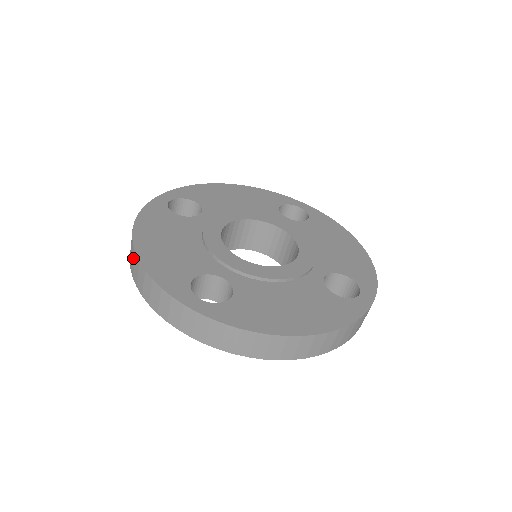
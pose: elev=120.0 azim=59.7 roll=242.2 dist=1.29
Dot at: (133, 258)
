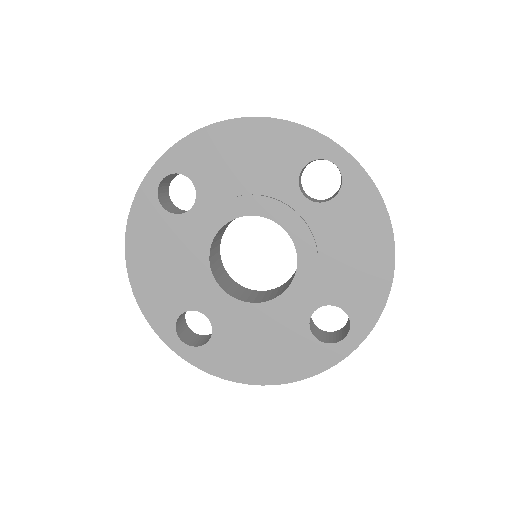
Dot at: occluded
